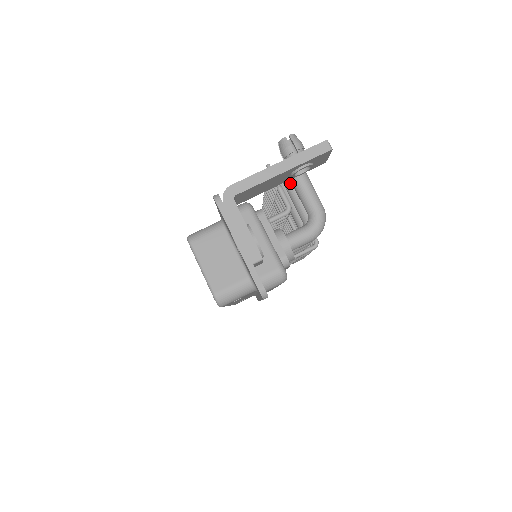
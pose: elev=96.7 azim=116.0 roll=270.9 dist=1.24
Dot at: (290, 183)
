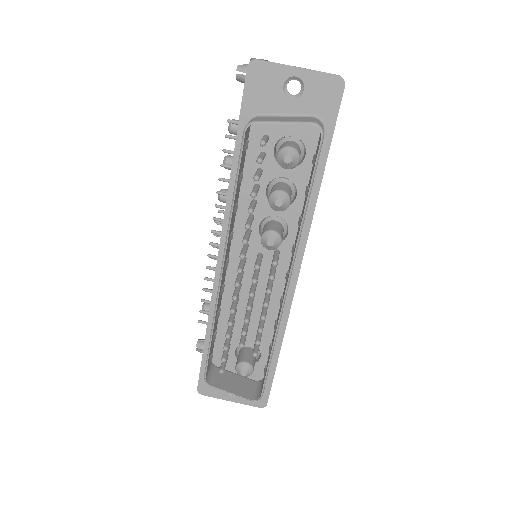
Dot at: occluded
